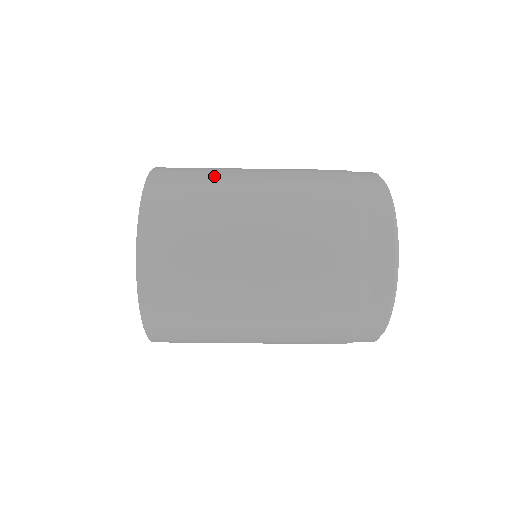
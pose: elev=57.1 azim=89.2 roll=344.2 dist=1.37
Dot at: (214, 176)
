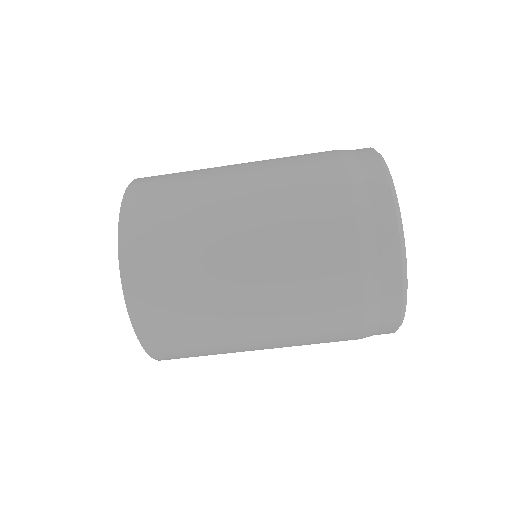
Dot at: (192, 208)
